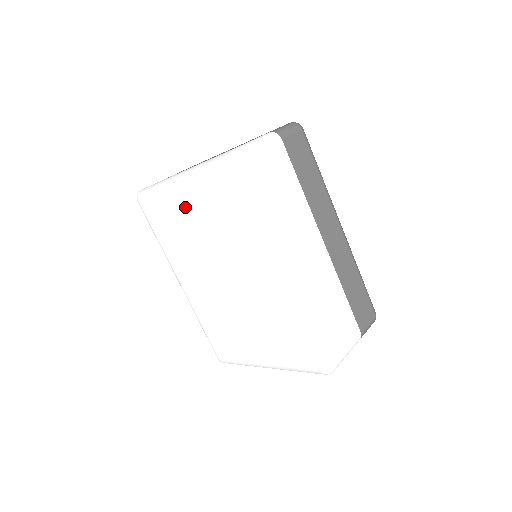
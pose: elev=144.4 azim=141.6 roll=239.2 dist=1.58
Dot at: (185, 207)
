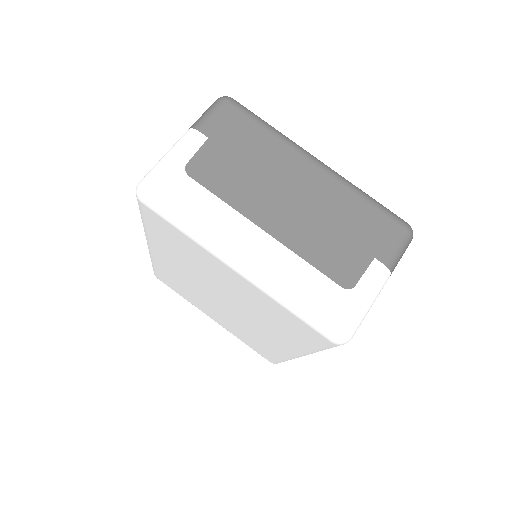
Dot at: (226, 276)
